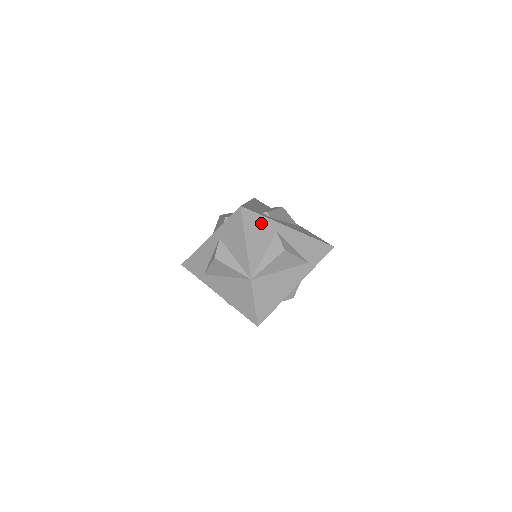
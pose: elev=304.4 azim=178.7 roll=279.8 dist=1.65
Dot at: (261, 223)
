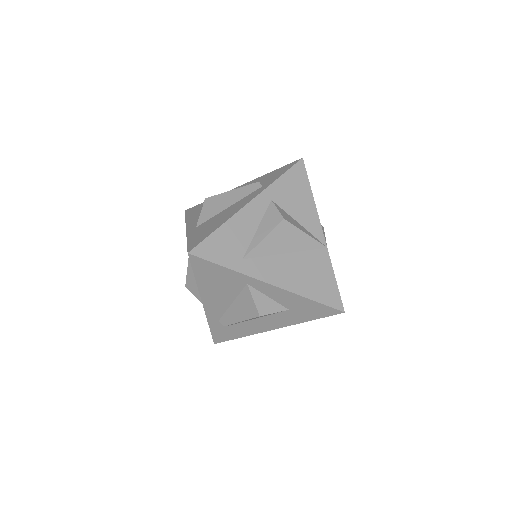
Dot at: occluded
